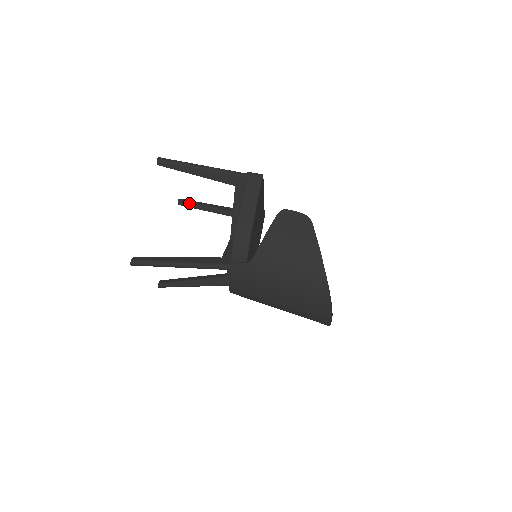
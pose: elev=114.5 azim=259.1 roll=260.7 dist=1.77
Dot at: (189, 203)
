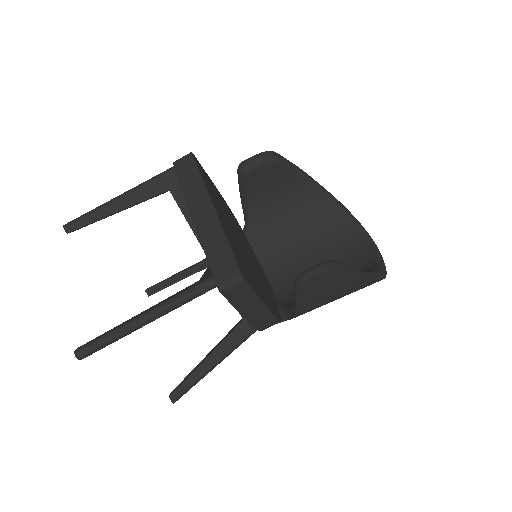
Dot at: (85, 226)
